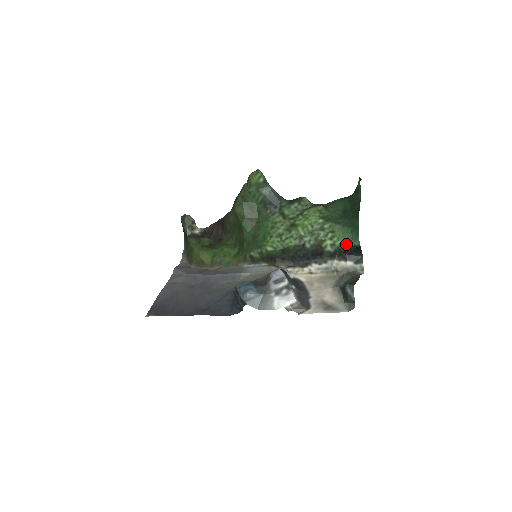
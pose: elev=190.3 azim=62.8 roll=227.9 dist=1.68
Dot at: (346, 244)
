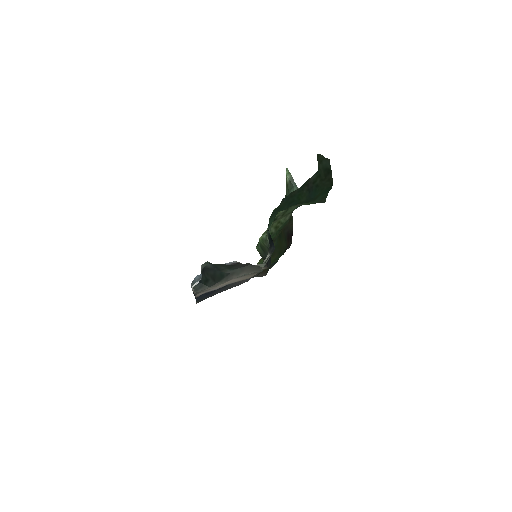
Dot at: (267, 231)
